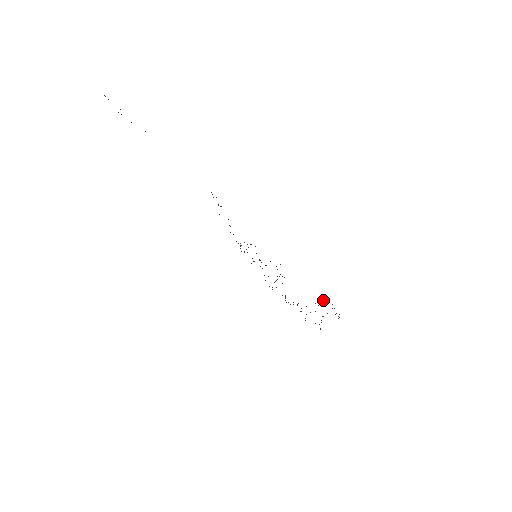
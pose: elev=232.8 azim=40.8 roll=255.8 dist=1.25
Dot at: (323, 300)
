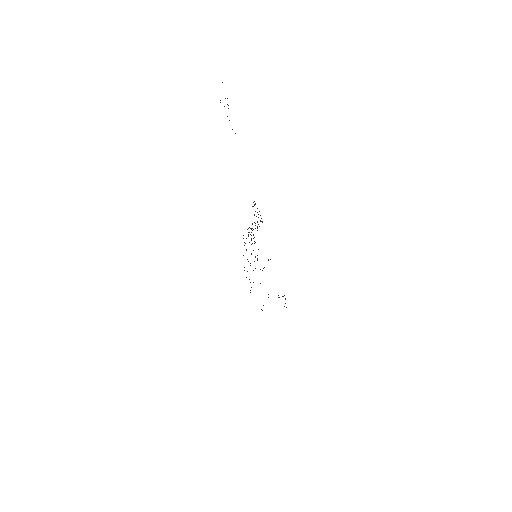
Dot at: occluded
